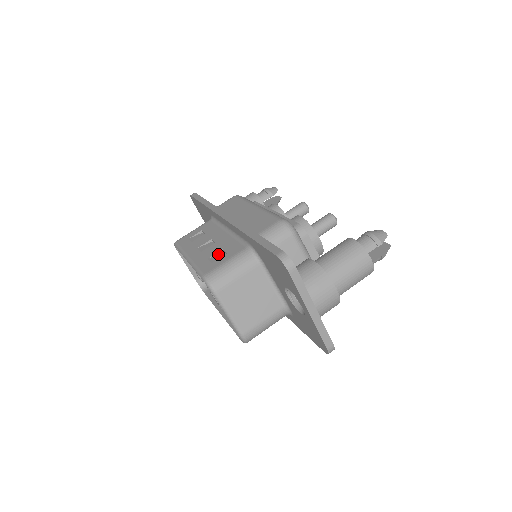
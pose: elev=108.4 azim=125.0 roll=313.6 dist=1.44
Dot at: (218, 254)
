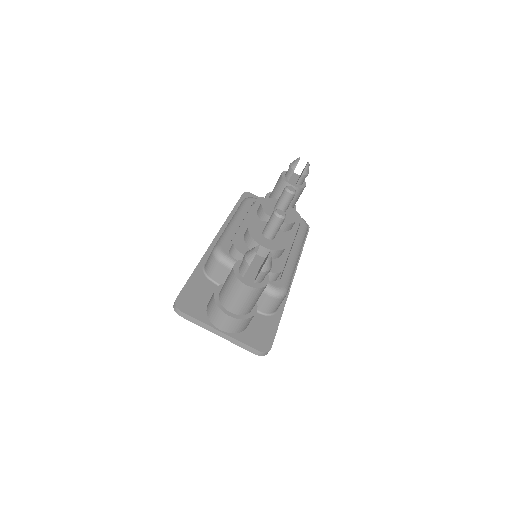
Dot at: occluded
